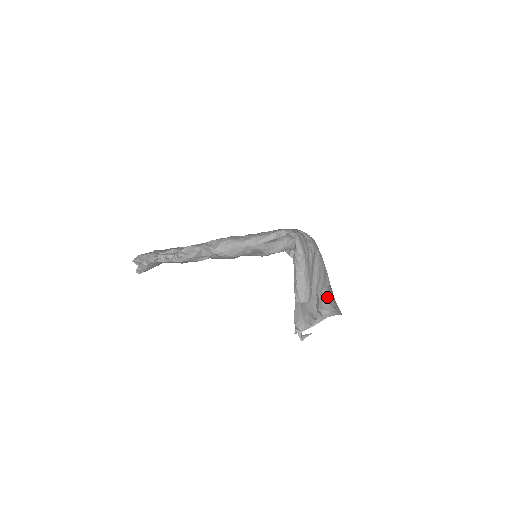
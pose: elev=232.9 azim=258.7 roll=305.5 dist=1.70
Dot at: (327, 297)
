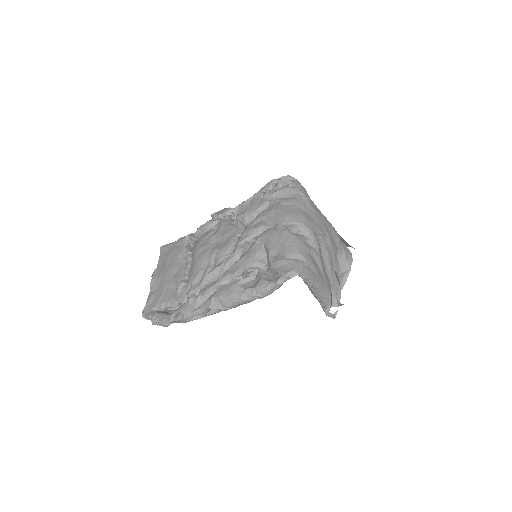
Dot at: (342, 255)
